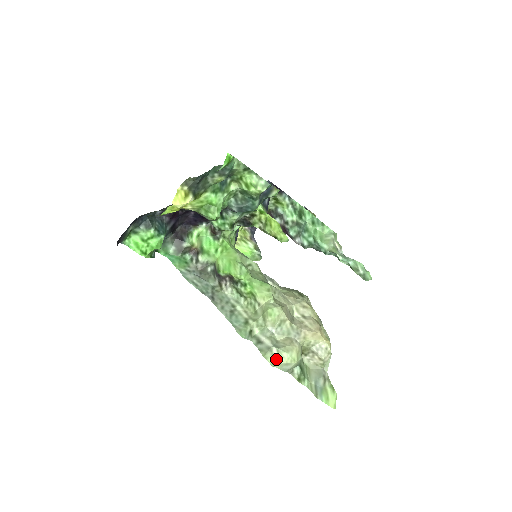
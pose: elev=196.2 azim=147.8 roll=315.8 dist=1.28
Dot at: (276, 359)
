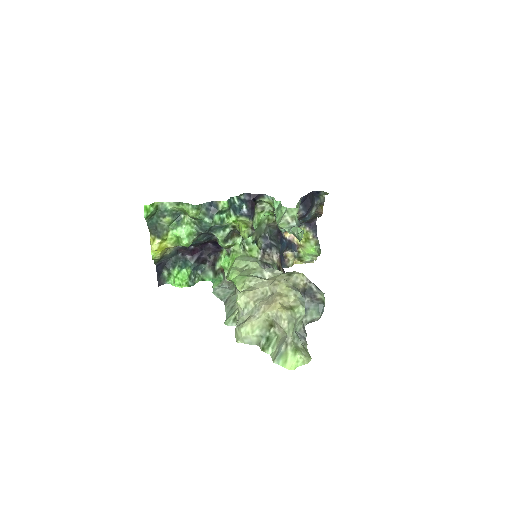
Dot at: (238, 336)
